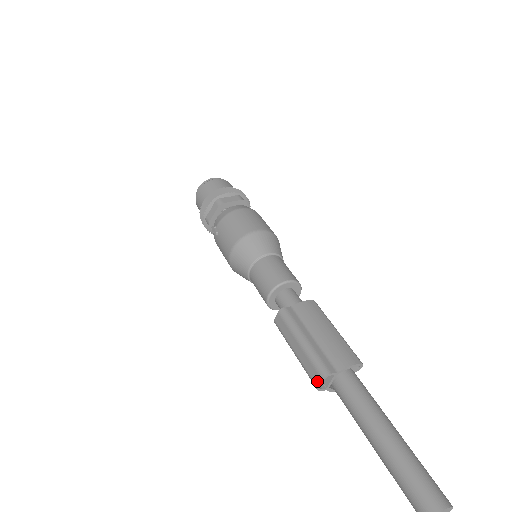
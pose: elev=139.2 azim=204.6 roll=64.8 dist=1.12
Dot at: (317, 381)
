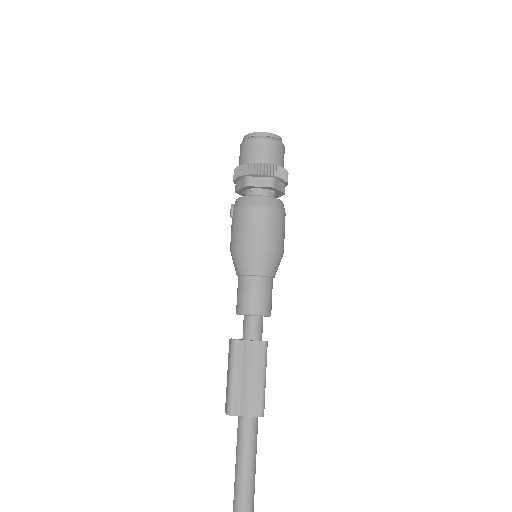
Dot at: (225, 410)
